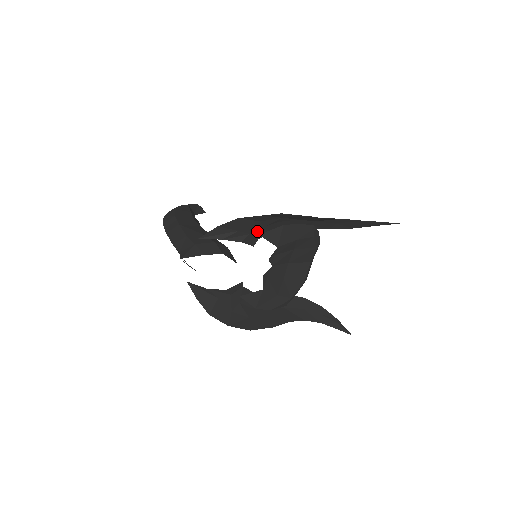
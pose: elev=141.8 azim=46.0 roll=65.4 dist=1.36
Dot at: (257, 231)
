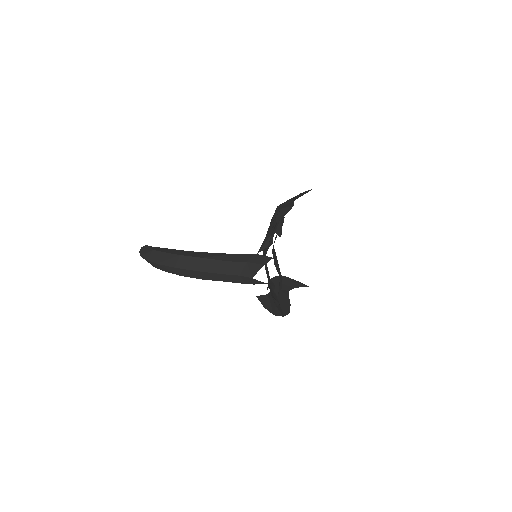
Dot at: occluded
